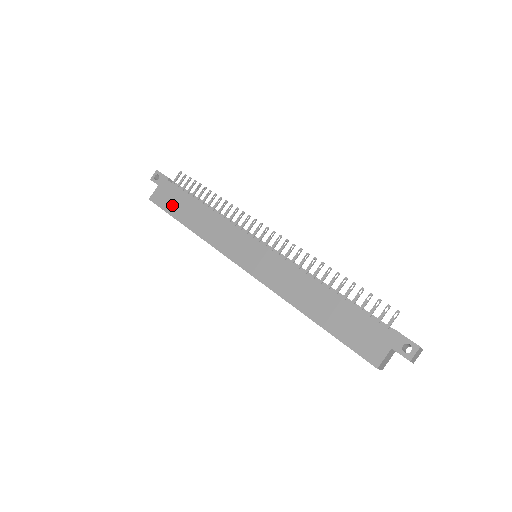
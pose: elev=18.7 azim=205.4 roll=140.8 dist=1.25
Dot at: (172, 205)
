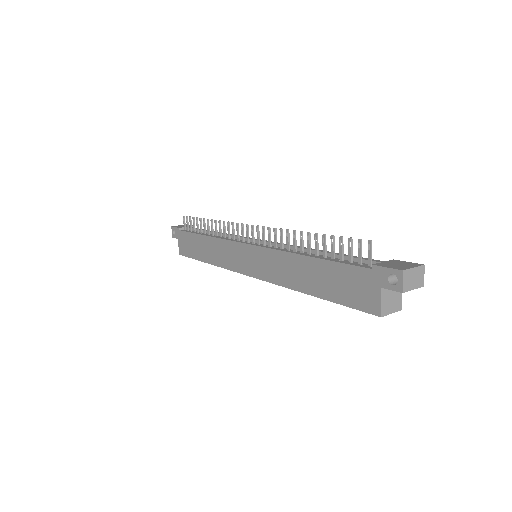
Dot at: (191, 250)
